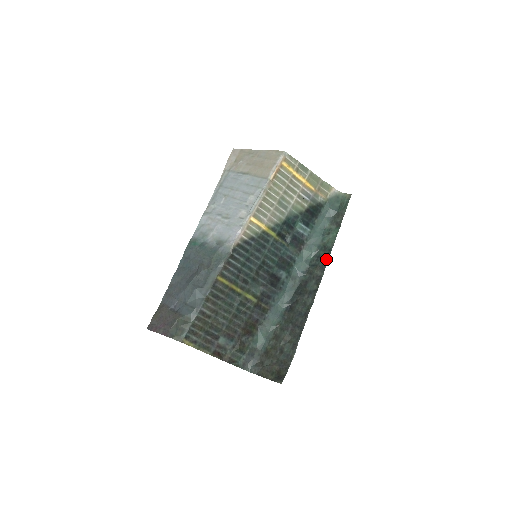
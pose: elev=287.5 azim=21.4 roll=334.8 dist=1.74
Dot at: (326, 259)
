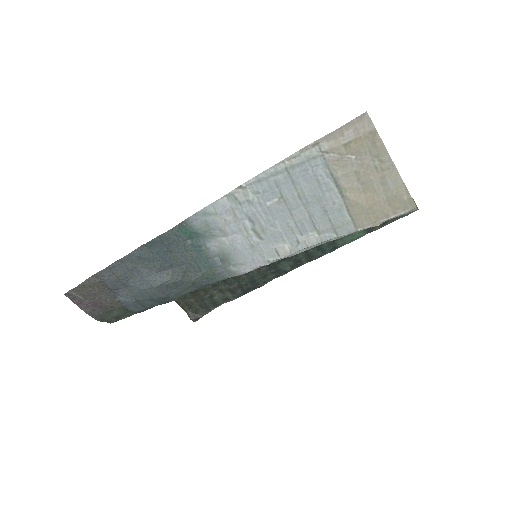
Dot at: (323, 254)
